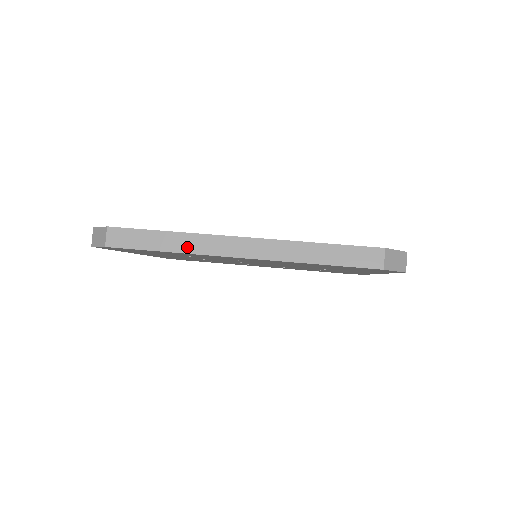
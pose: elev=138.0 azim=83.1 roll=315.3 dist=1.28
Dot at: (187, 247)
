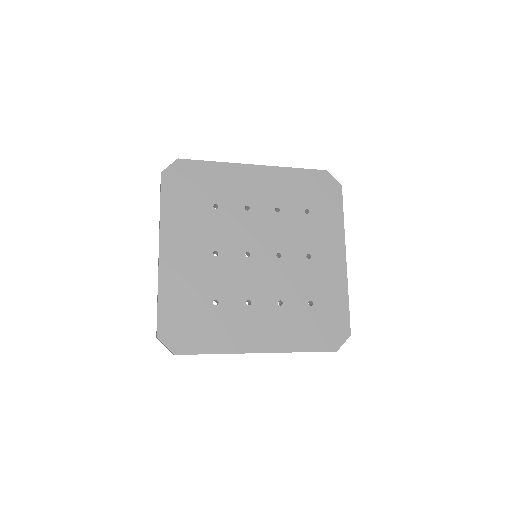
Dot at: (225, 164)
